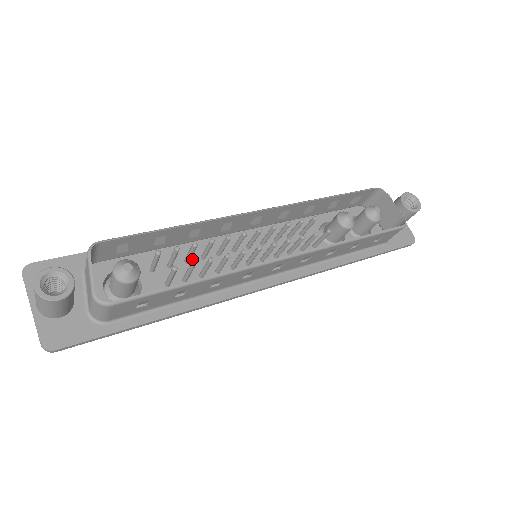
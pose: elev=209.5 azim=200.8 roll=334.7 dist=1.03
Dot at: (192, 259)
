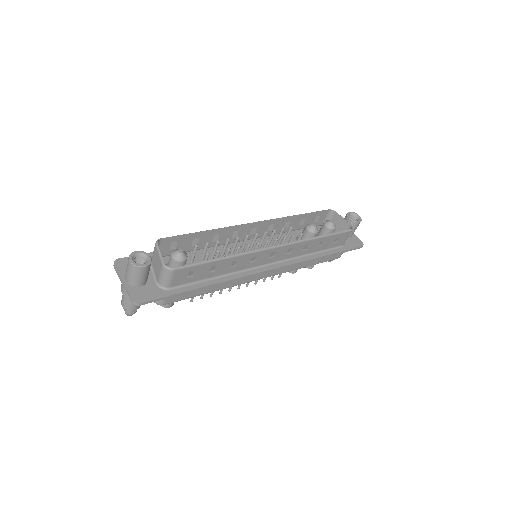
Dot at: occluded
